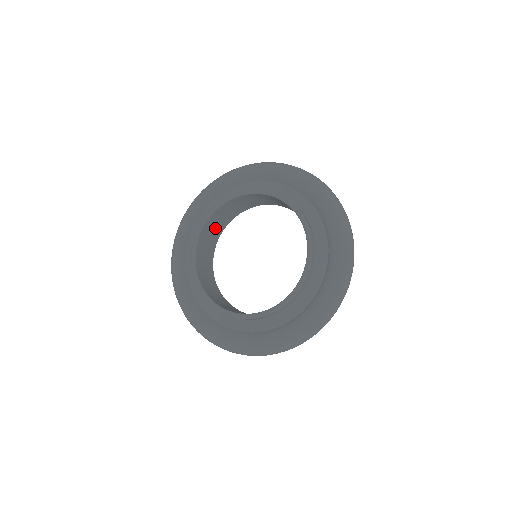
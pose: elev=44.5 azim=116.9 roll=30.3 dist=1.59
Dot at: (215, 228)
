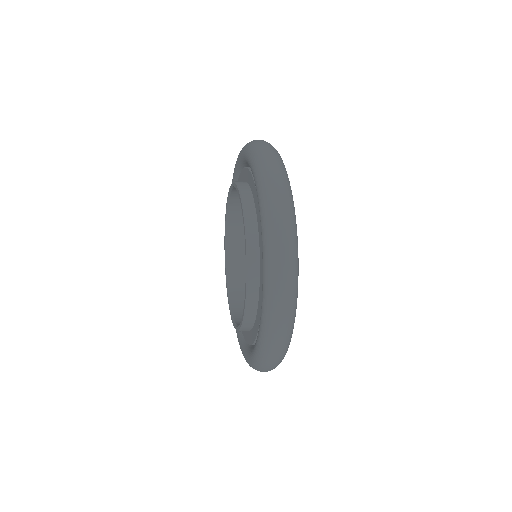
Dot at: occluded
